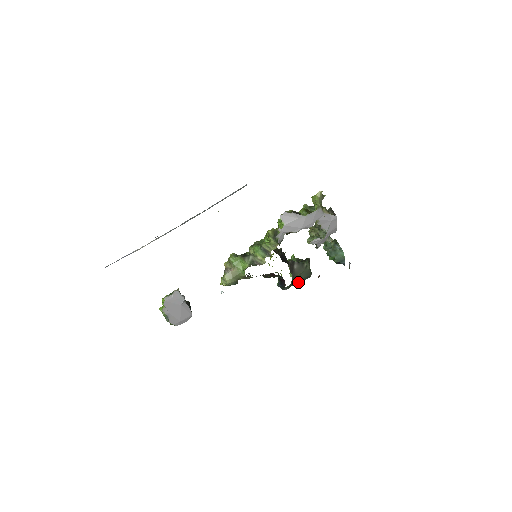
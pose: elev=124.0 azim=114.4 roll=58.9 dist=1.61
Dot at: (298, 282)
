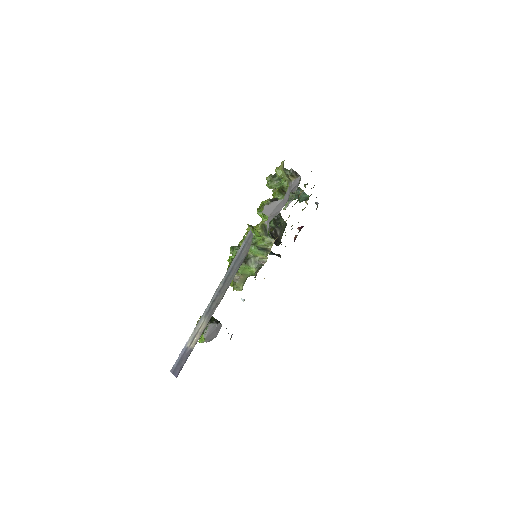
Dot at: occluded
